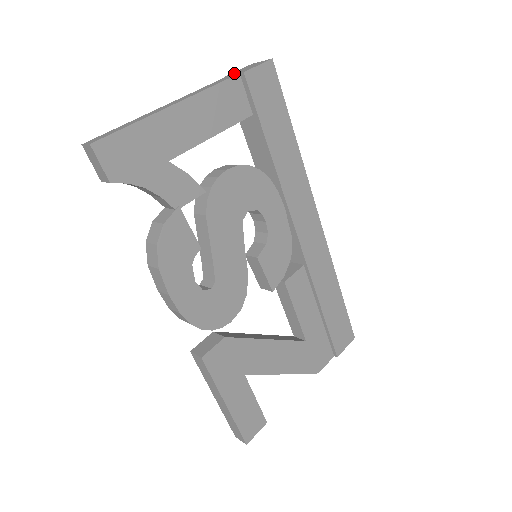
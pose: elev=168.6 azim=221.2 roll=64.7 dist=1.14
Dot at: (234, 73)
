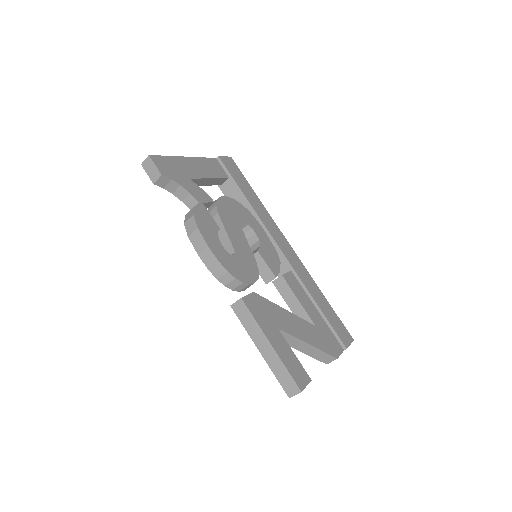
Dot at: occluded
